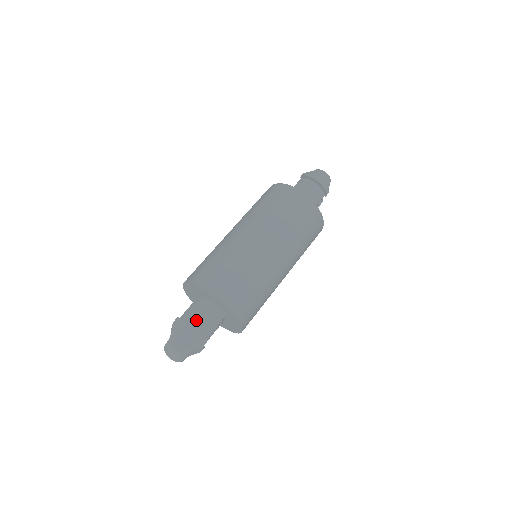
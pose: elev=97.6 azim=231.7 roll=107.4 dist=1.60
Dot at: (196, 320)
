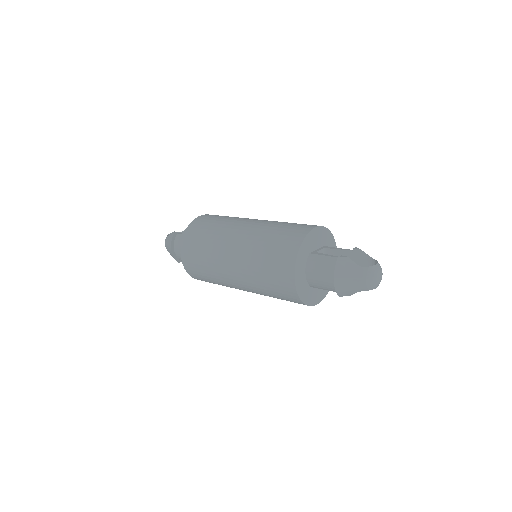
Dot at: (178, 248)
